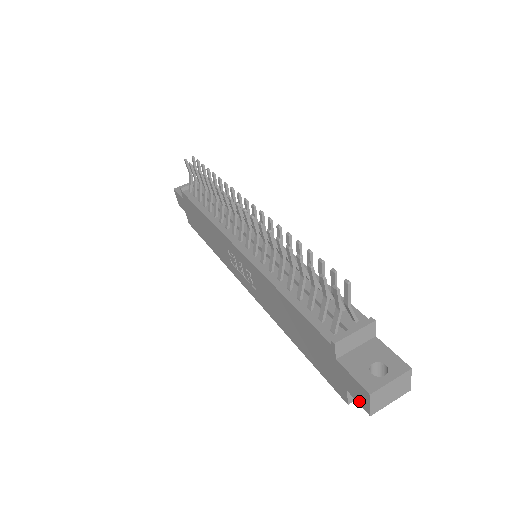
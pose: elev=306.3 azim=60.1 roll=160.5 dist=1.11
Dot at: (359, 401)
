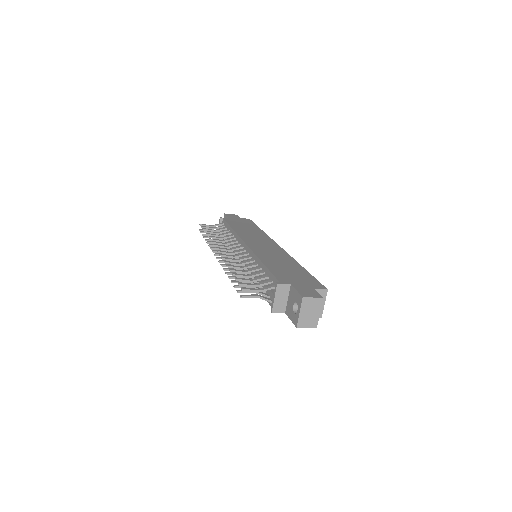
Dot at: occluded
